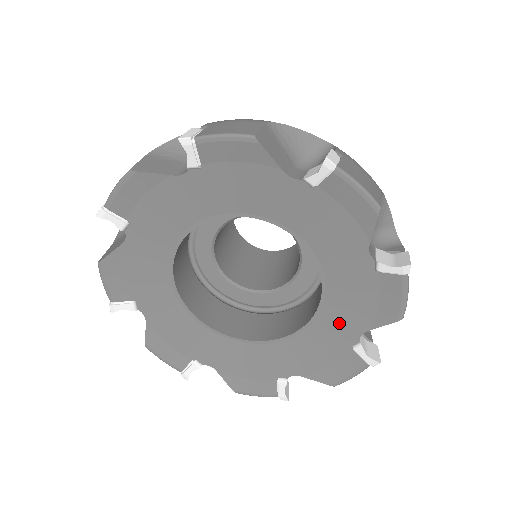
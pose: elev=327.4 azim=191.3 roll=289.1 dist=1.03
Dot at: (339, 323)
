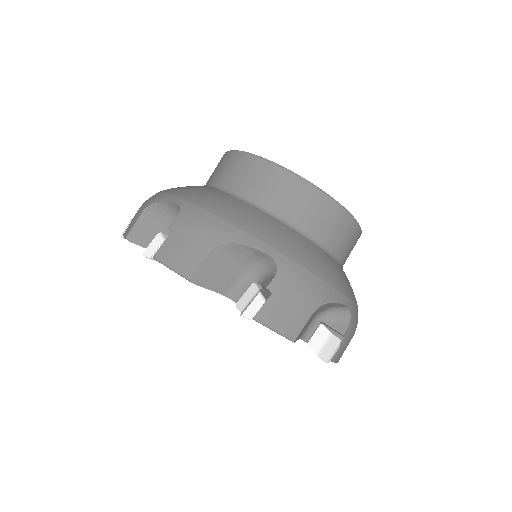
Dot at: occluded
